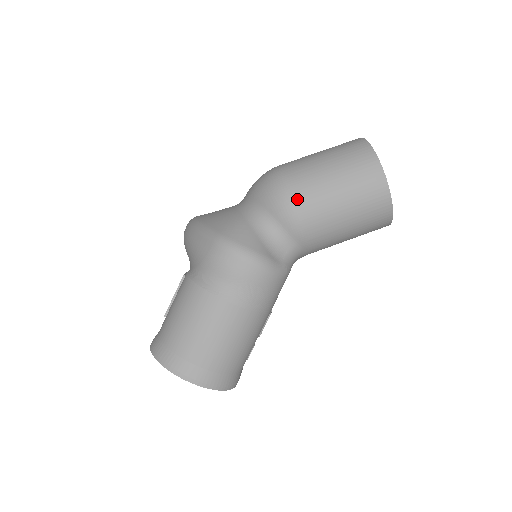
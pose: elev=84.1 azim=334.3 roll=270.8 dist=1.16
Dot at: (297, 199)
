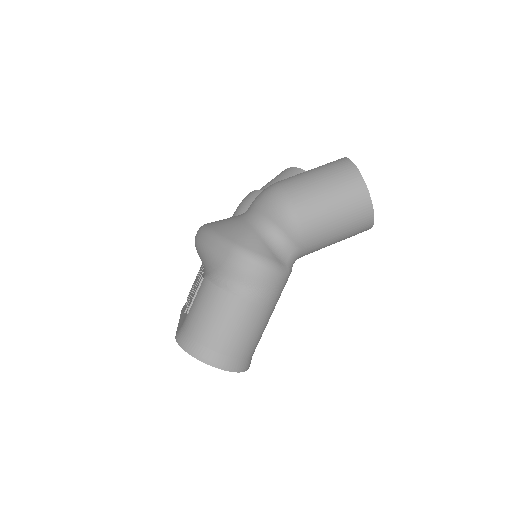
Dot at: (298, 213)
